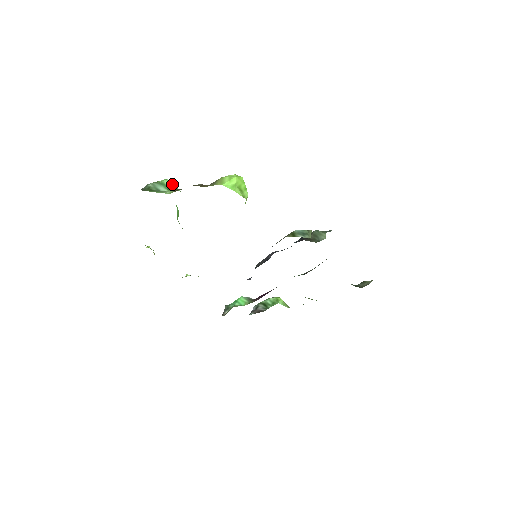
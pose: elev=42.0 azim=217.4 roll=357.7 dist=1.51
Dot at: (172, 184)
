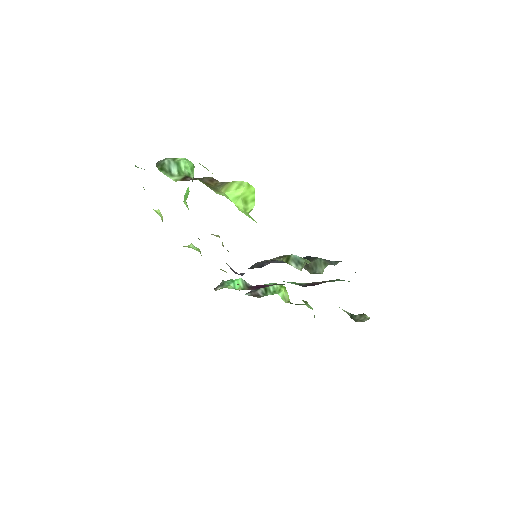
Dot at: (188, 167)
